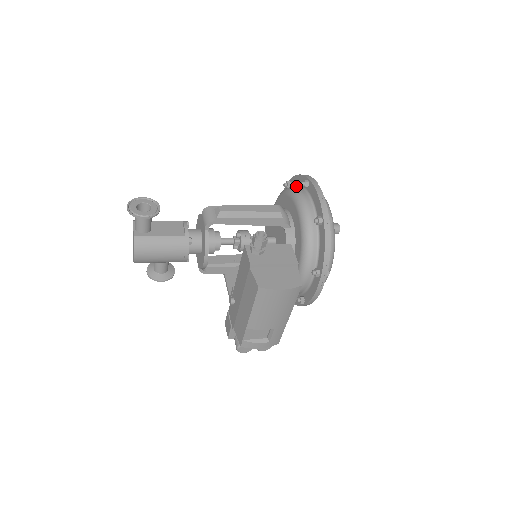
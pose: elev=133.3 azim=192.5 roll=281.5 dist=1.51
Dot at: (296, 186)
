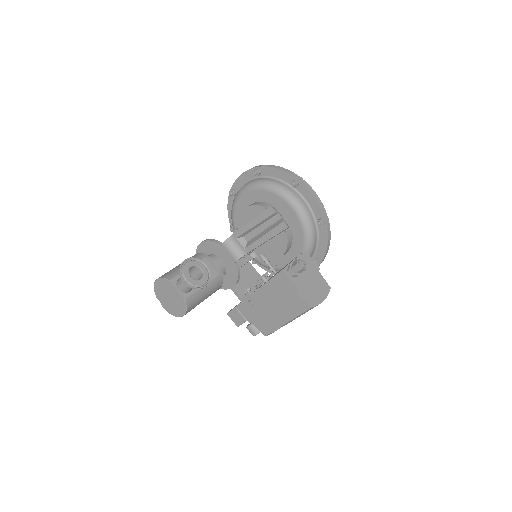
Dot at: (274, 179)
